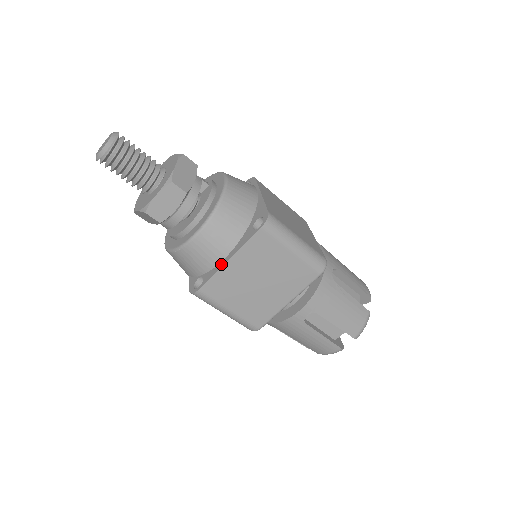
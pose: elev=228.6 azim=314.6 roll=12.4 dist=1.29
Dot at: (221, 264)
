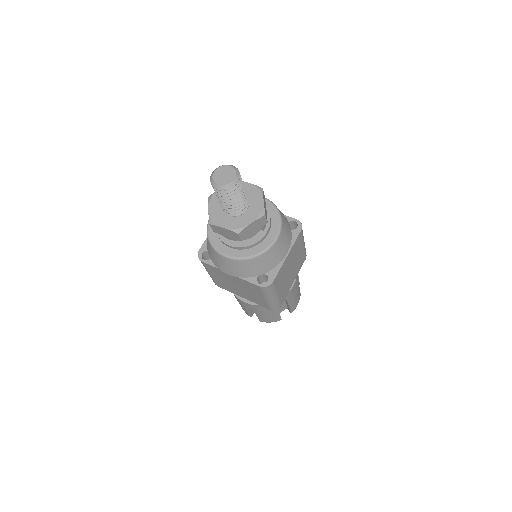
Dot at: occluded
